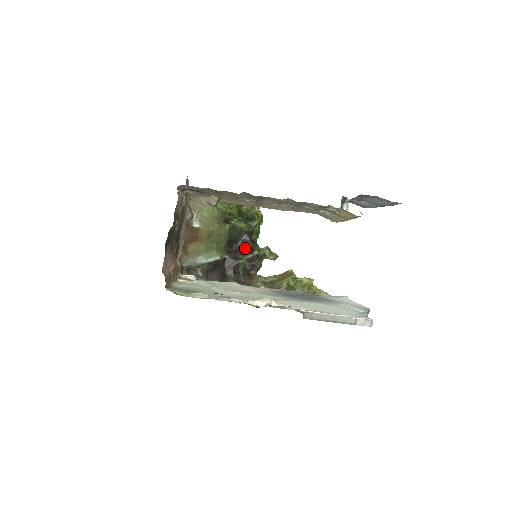
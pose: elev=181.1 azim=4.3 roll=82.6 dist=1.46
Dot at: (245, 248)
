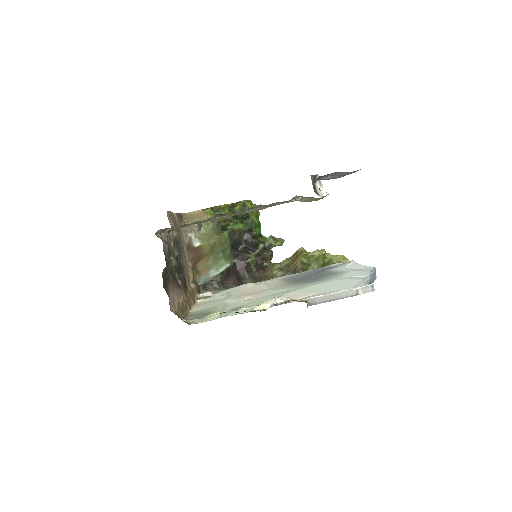
Dot at: (250, 246)
